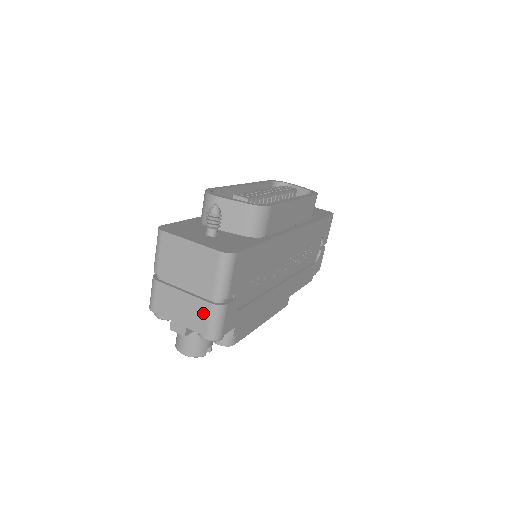
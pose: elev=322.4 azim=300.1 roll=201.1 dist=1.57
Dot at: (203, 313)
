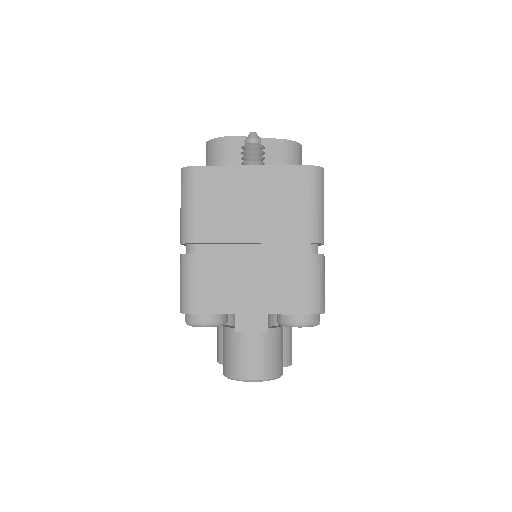
Dot at: (296, 275)
